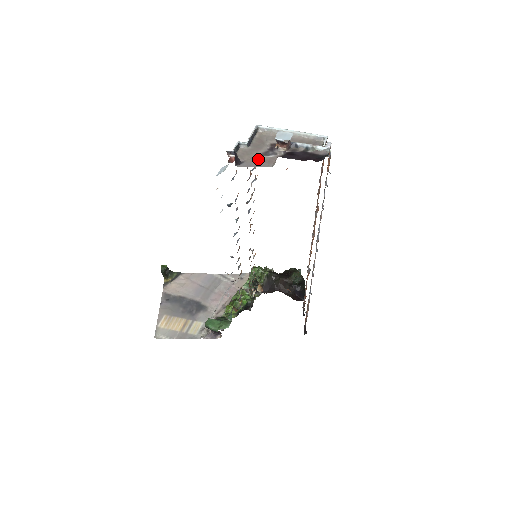
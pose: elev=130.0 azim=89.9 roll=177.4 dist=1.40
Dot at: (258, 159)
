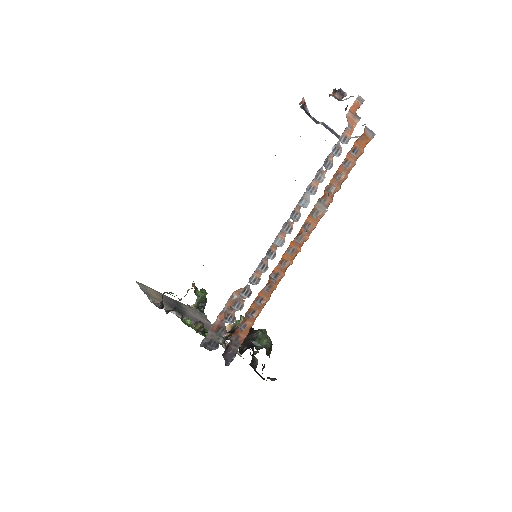
Dot at: occluded
